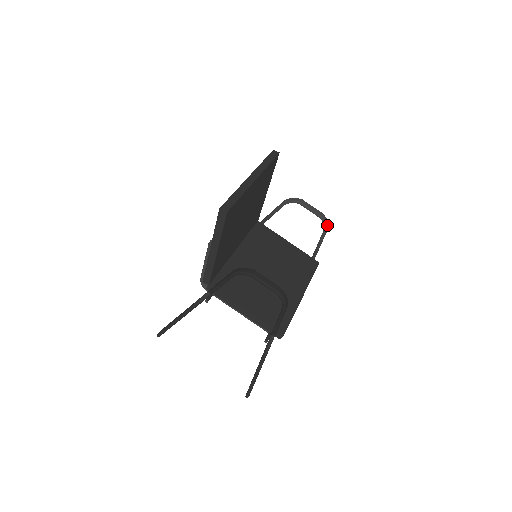
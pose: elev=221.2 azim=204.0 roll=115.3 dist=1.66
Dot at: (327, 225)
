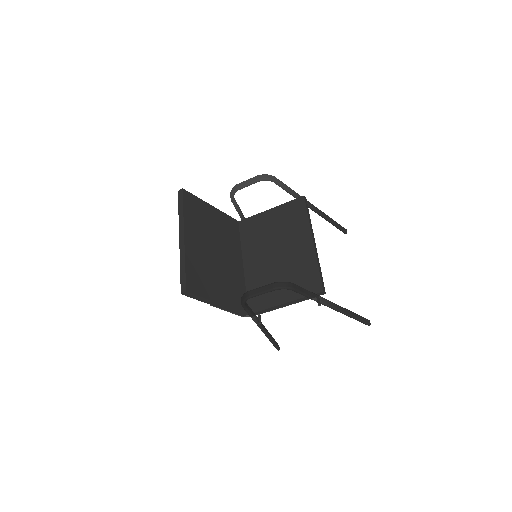
Dot at: (270, 178)
